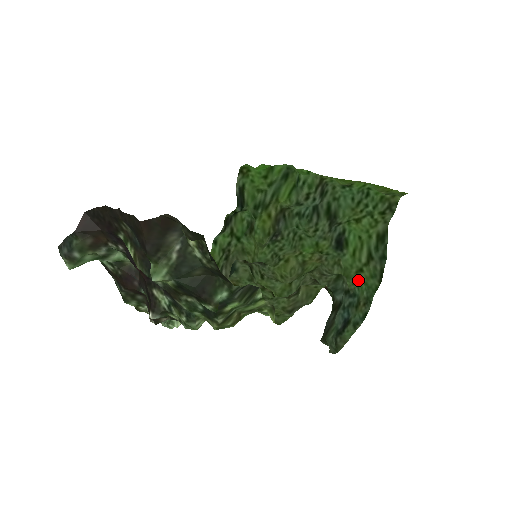
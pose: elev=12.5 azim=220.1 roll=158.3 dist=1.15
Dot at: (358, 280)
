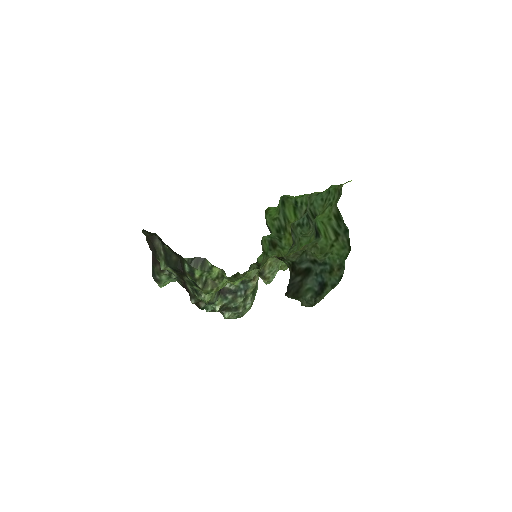
Dot at: (329, 253)
